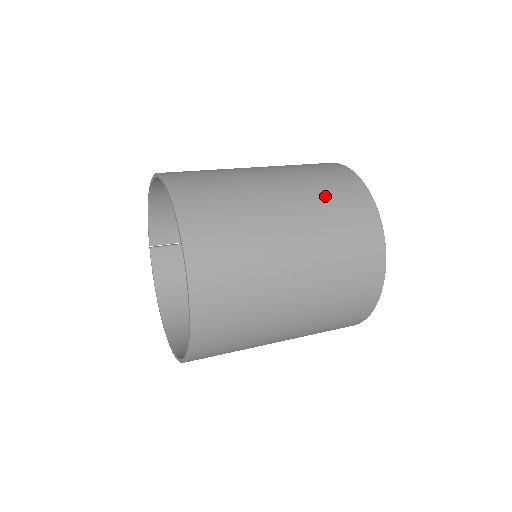
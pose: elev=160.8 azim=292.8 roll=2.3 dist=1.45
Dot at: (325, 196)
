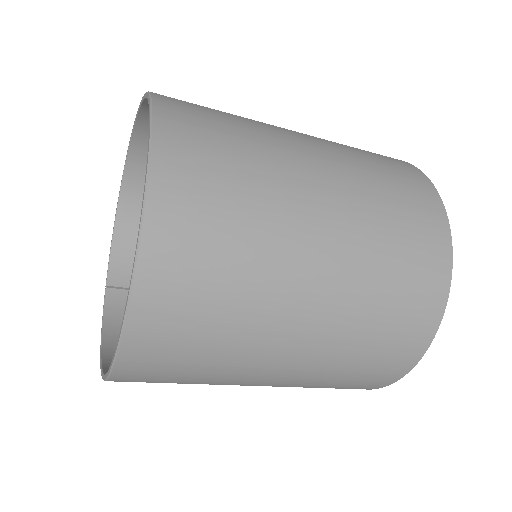
Dot at: occluded
